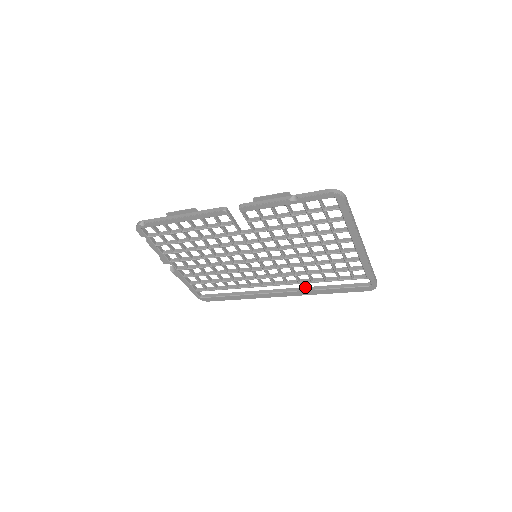
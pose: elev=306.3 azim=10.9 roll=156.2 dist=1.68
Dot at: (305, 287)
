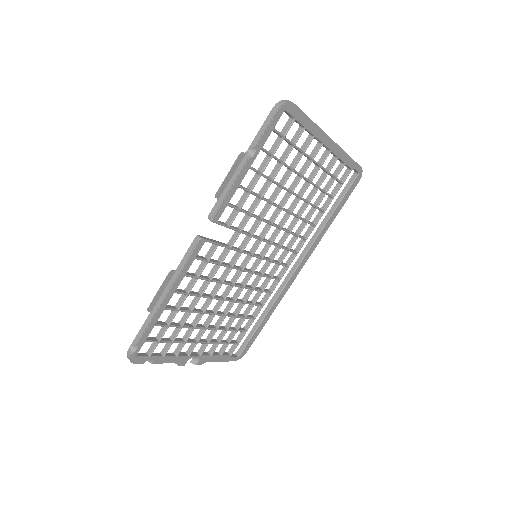
Dot at: (310, 239)
